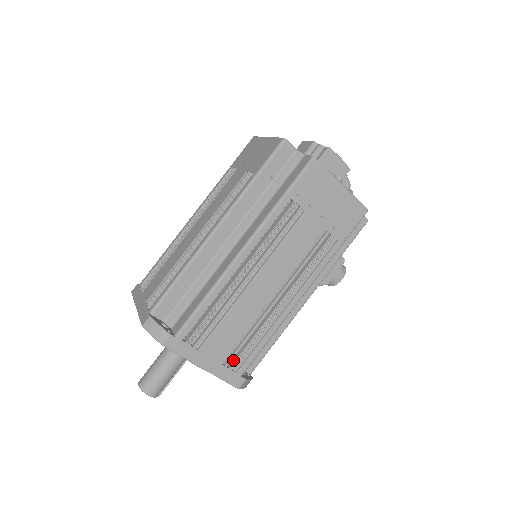
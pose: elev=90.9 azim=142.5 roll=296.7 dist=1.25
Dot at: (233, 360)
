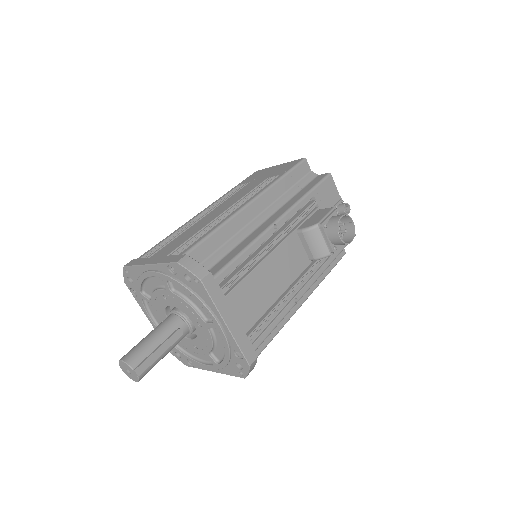
Dot at: occluded
